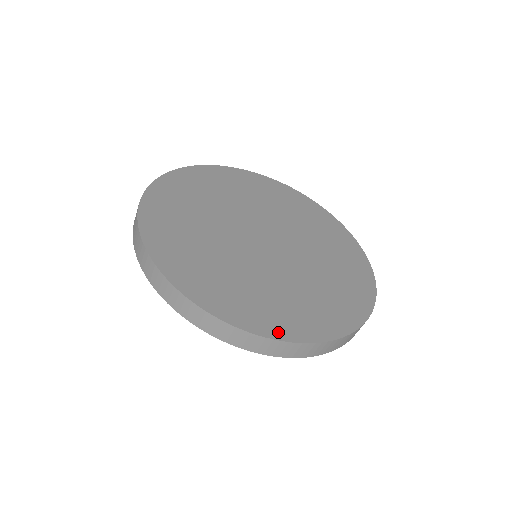
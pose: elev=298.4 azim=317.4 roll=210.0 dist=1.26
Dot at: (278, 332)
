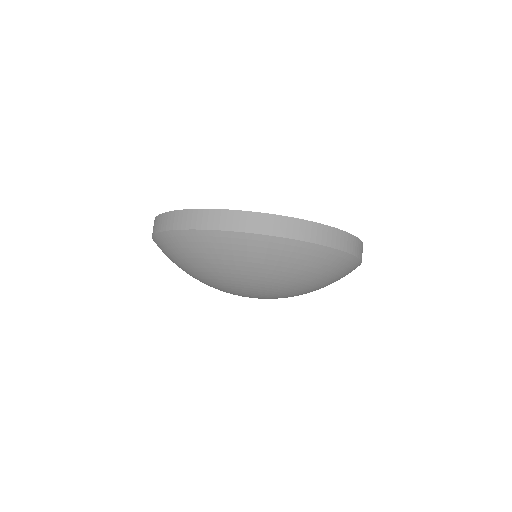
Dot at: occluded
